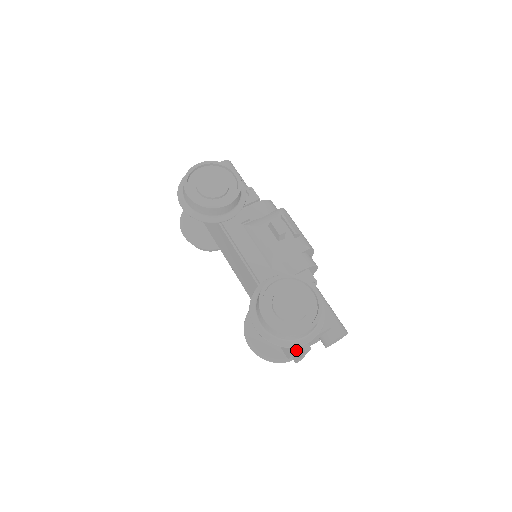
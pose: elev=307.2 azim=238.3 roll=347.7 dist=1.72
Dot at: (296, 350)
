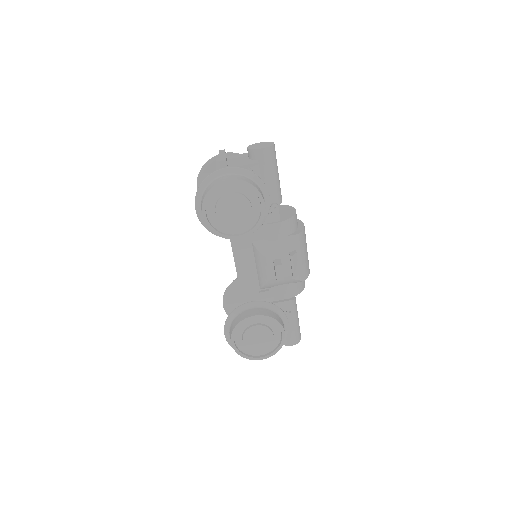
Dot at: occluded
